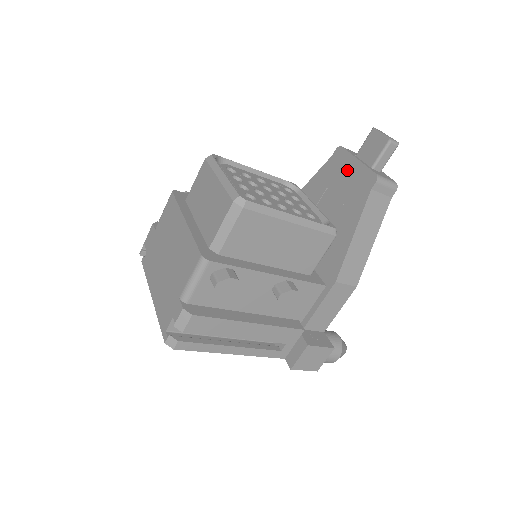
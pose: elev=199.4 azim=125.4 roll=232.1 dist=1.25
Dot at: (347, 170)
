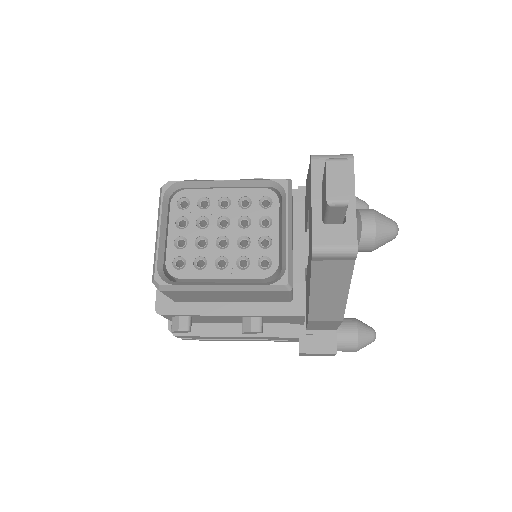
Dot at: (310, 203)
